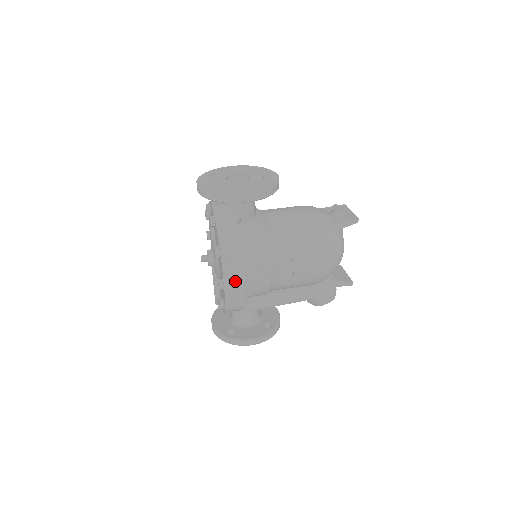
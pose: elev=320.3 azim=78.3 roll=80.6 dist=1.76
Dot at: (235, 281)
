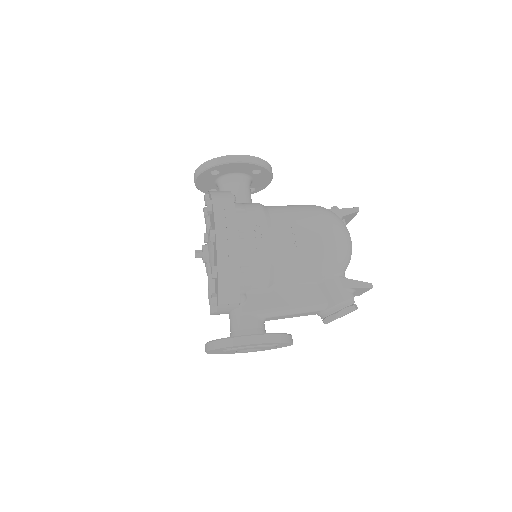
Dot at: (228, 225)
